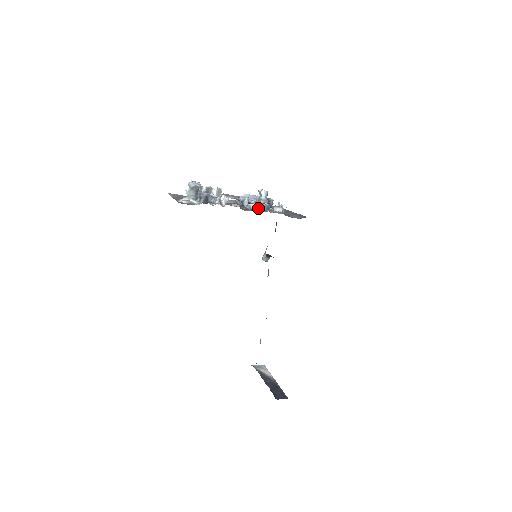
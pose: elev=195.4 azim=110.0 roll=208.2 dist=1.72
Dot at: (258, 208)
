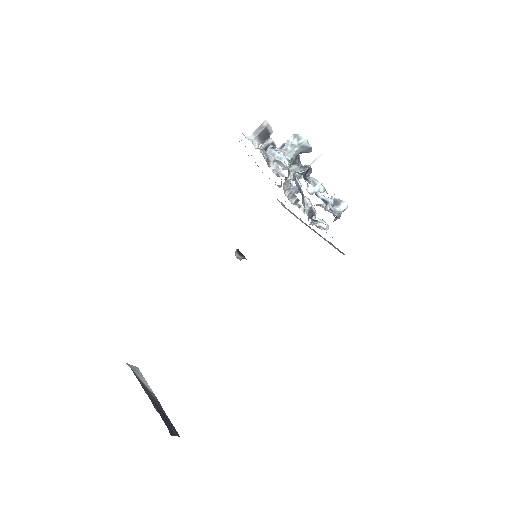
Dot at: (307, 210)
